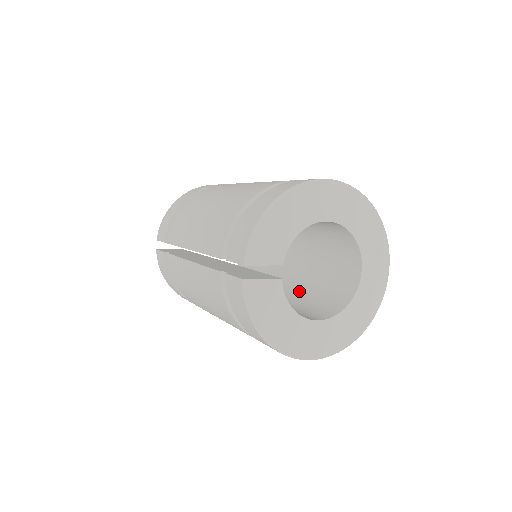
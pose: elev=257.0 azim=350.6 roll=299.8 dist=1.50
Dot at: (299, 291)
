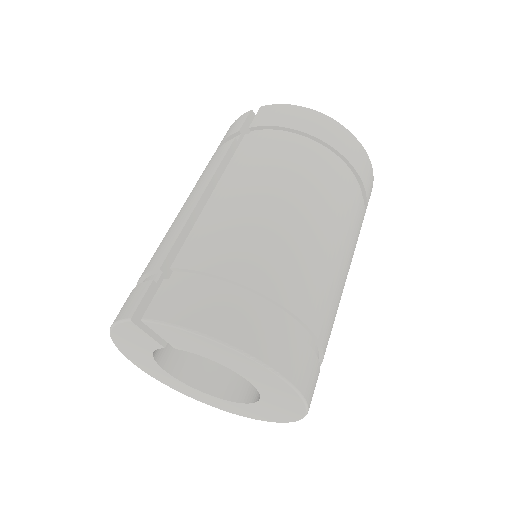
Dot at: occluded
